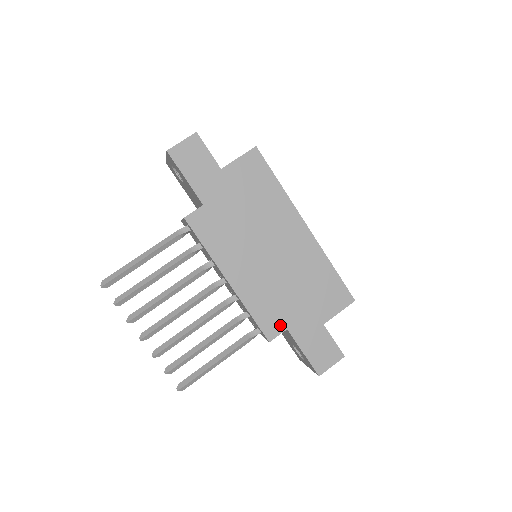
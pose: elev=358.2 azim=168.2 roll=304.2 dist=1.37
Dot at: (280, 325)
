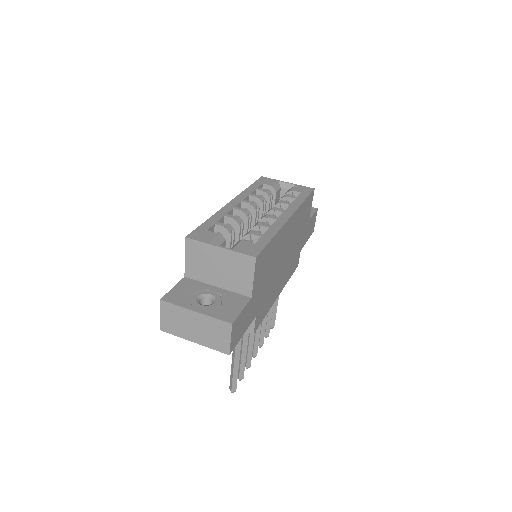
Dot at: (298, 256)
